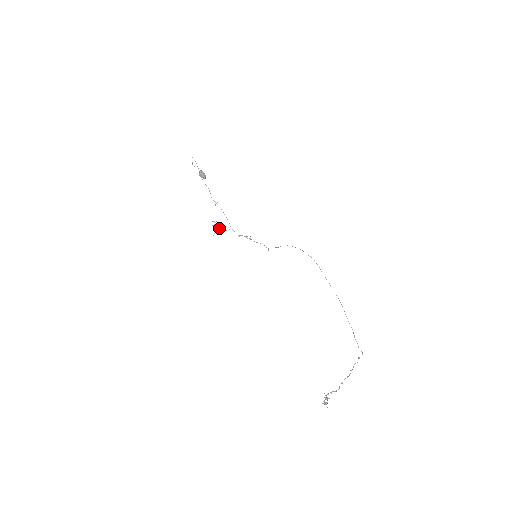
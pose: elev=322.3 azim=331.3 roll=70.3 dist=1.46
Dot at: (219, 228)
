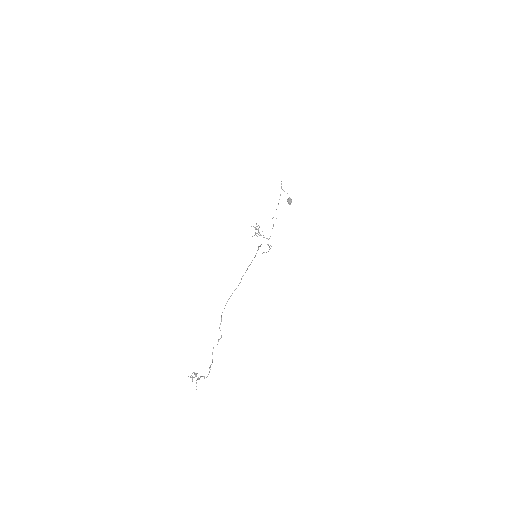
Dot at: (259, 232)
